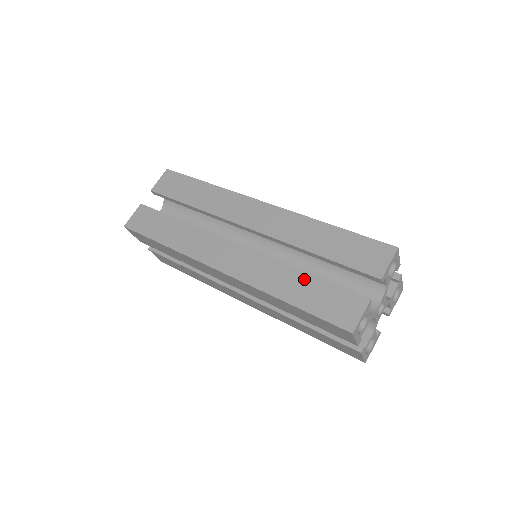
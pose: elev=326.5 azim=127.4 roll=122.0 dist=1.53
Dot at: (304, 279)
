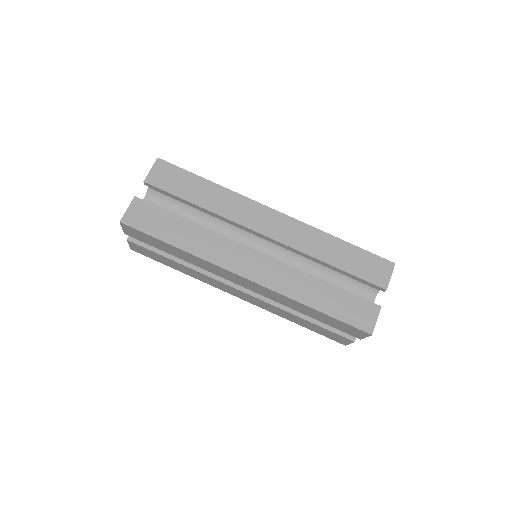
Dot at: (327, 288)
